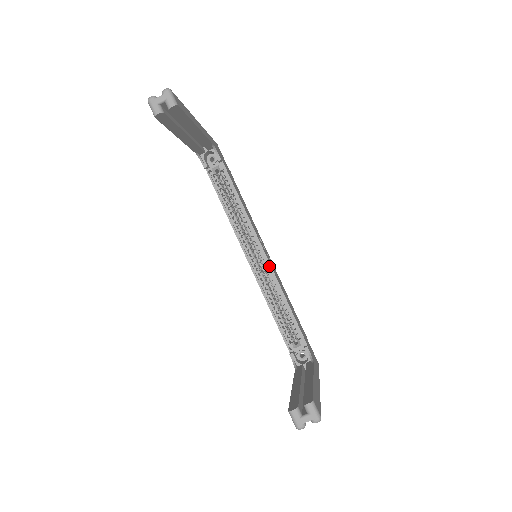
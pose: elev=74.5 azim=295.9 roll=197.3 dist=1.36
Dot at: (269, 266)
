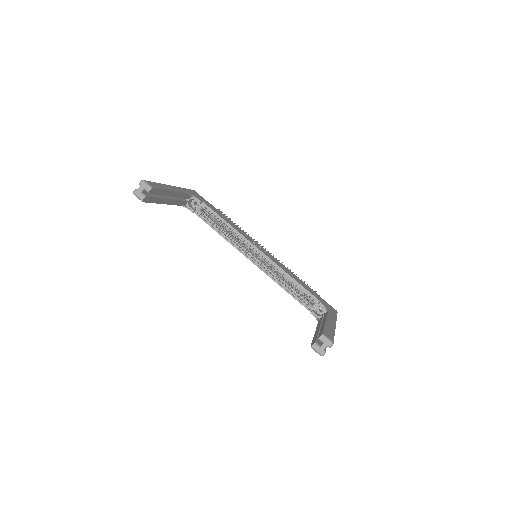
Dot at: (268, 259)
